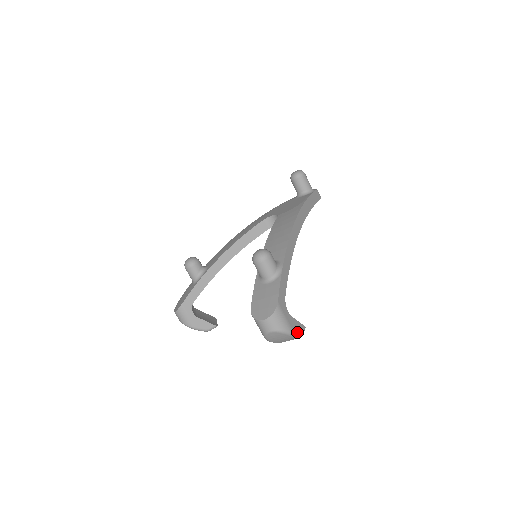
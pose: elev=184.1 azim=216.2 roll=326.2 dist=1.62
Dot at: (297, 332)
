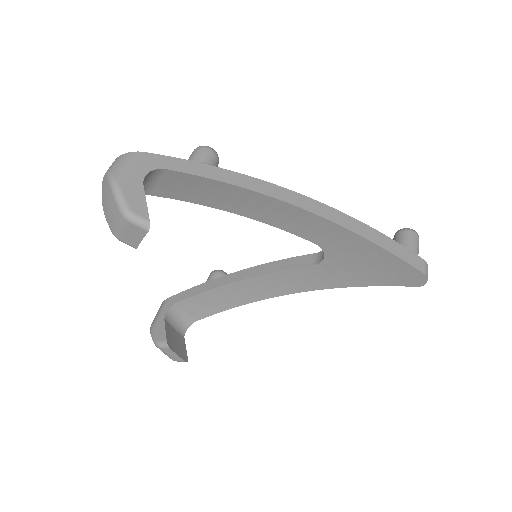
Dot at: (125, 198)
